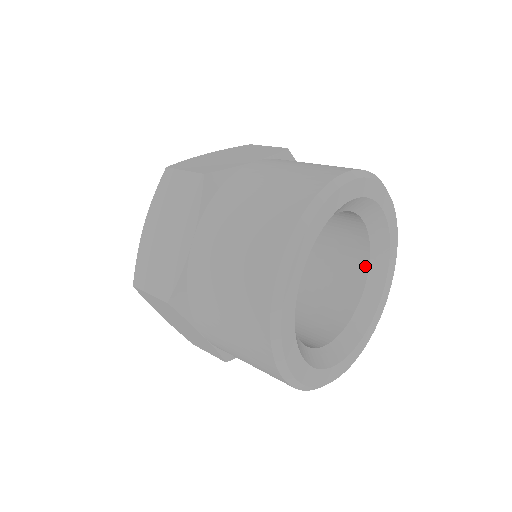
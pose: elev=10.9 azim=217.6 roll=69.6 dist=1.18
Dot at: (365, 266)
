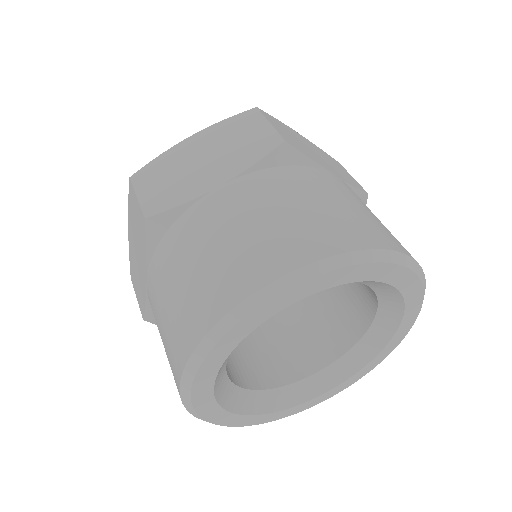
Dot at: (374, 303)
